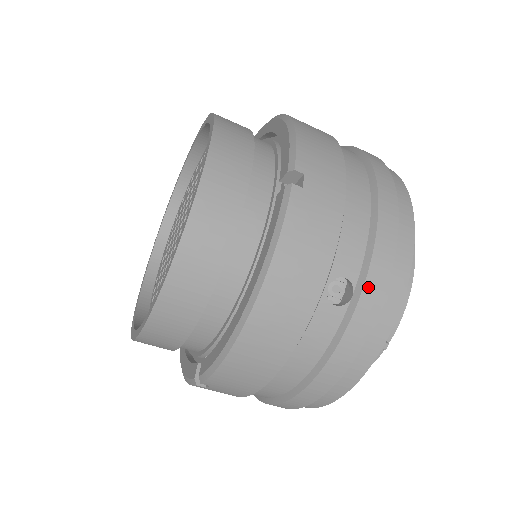
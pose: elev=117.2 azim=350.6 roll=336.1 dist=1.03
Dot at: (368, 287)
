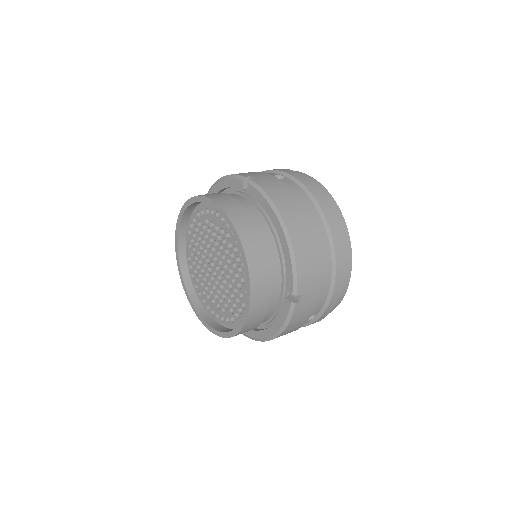
Dot at: (324, 314)
